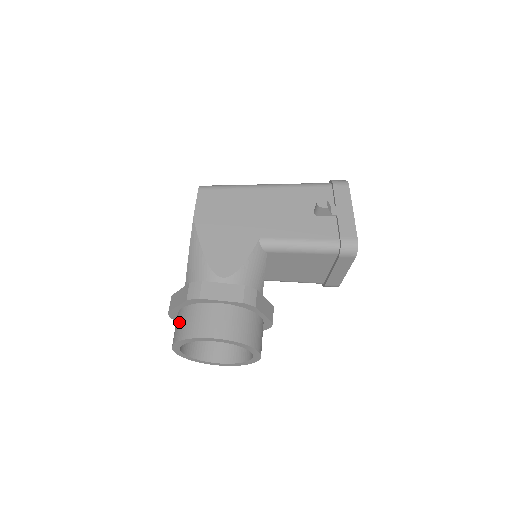
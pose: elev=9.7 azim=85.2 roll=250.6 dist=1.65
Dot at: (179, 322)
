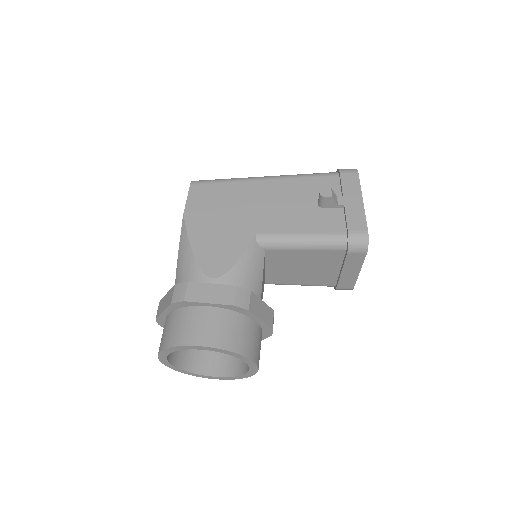
Dot at: (165, 329)
